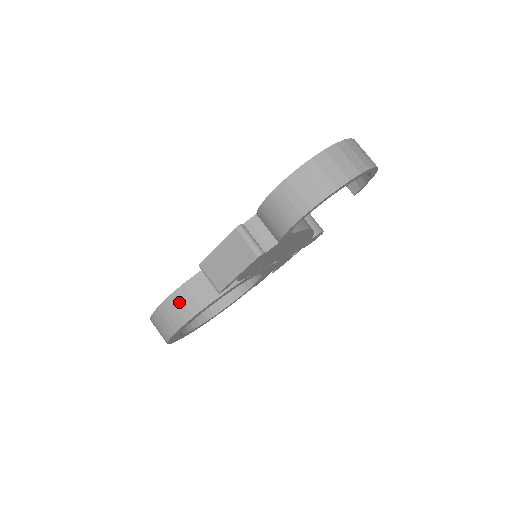
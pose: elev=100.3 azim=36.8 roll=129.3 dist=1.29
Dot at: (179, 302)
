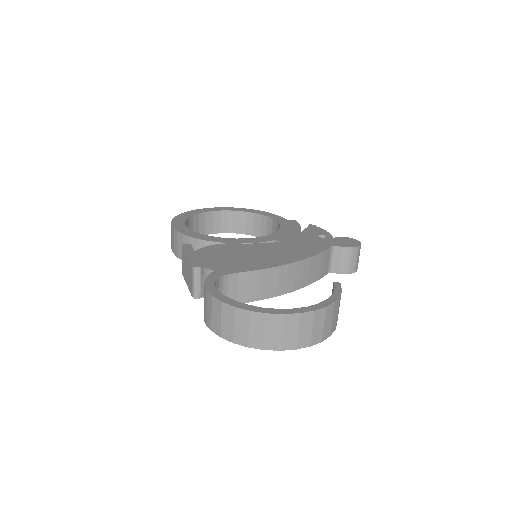
Dot at: (176, 240)
